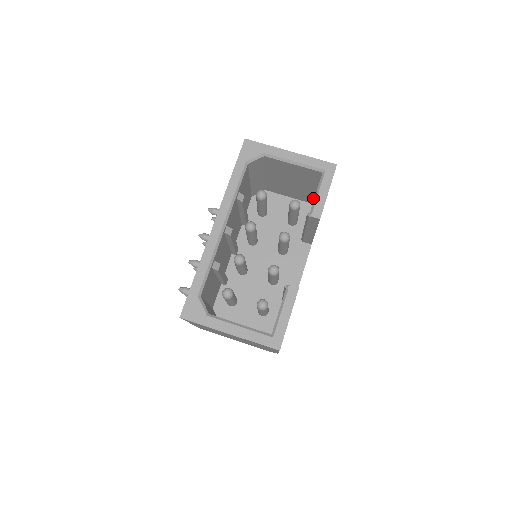
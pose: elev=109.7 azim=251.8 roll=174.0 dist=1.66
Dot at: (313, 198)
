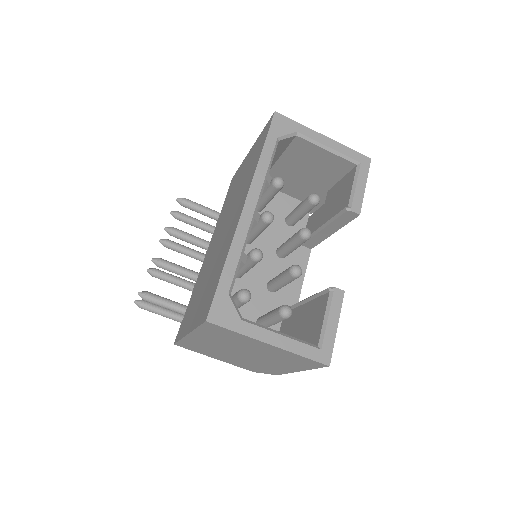
Dot at: occluded
